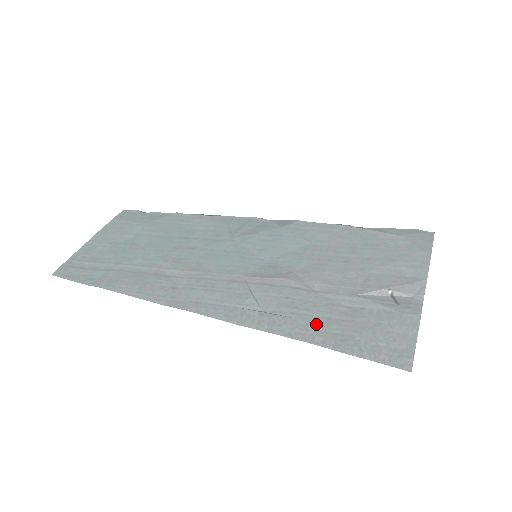
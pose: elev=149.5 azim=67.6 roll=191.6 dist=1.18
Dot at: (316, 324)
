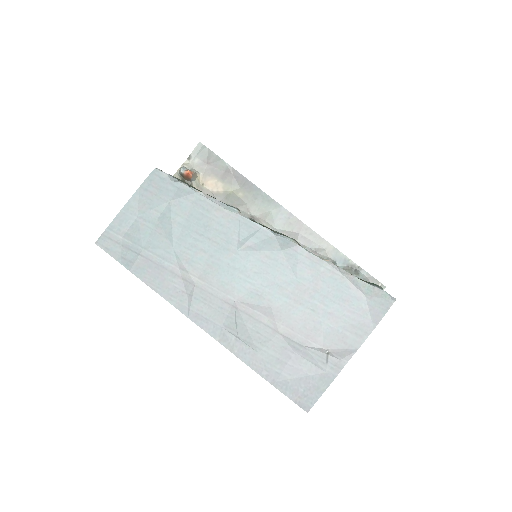
Dot at: (268, 361)
